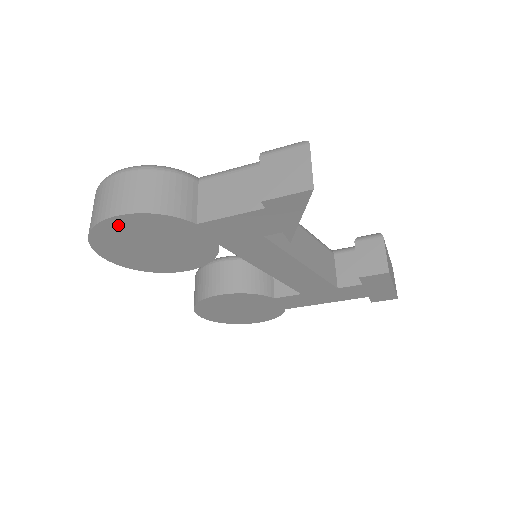
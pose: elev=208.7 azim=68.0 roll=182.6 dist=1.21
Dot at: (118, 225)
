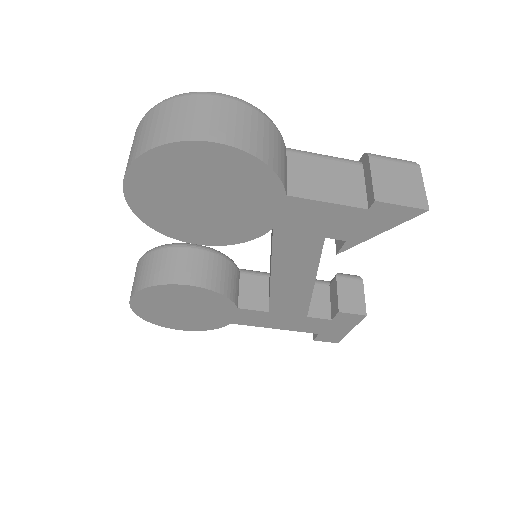
Dot at: (204, 155)
